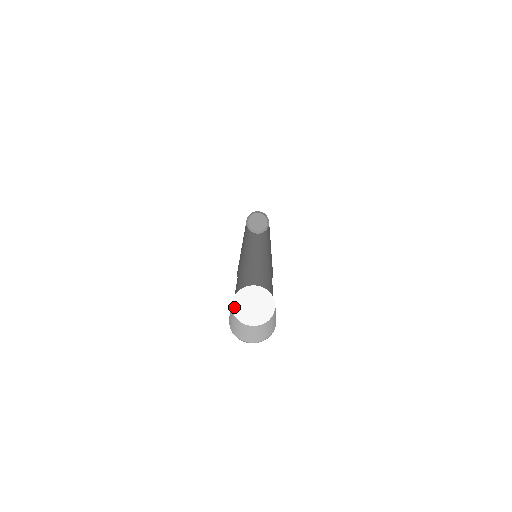
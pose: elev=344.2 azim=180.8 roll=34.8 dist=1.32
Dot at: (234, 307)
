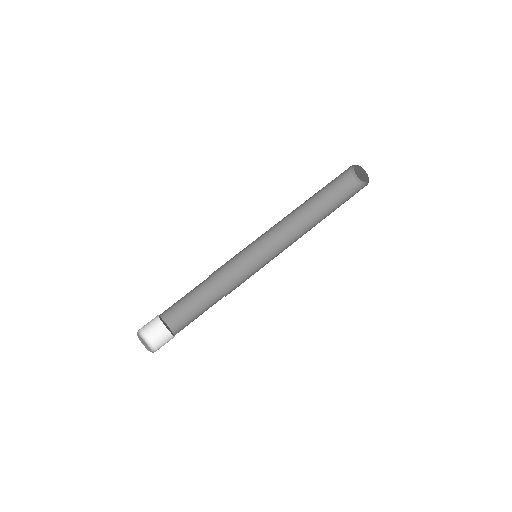
Dot at: (159, 316)
